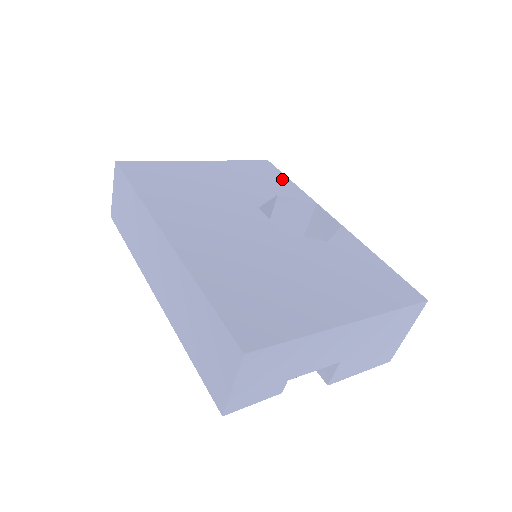
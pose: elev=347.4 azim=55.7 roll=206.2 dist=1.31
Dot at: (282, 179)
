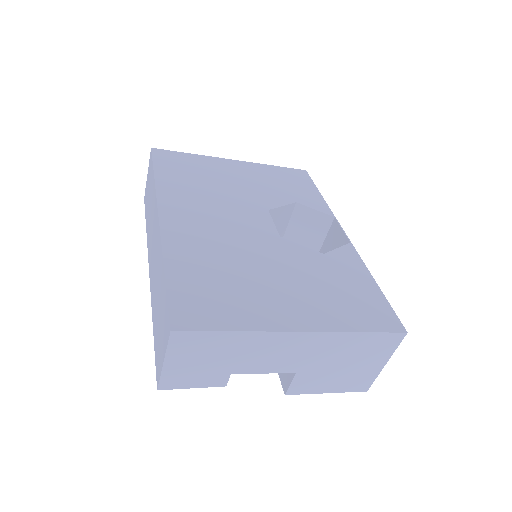
Dot at: (310, 189)
